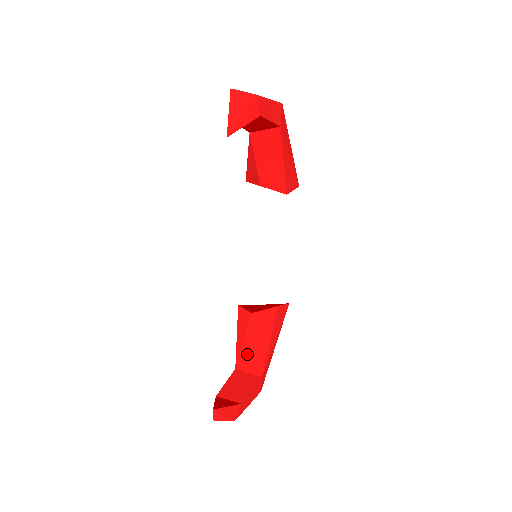
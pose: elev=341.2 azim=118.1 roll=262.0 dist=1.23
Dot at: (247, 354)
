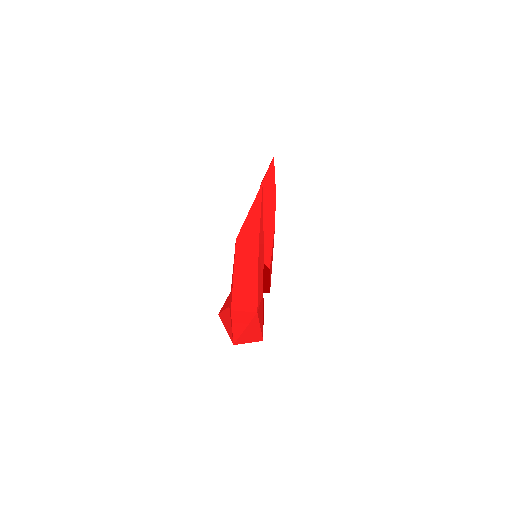
Dot at: occluded
